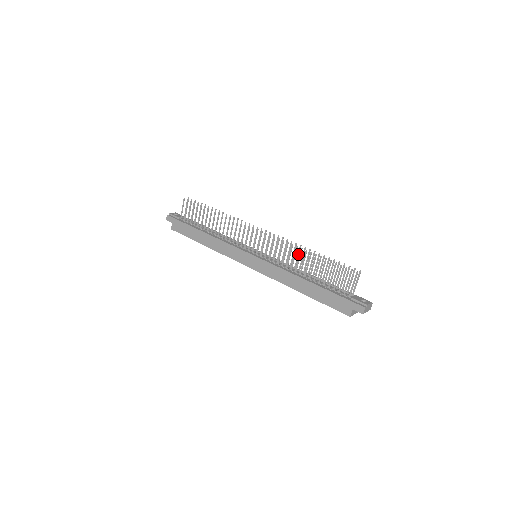
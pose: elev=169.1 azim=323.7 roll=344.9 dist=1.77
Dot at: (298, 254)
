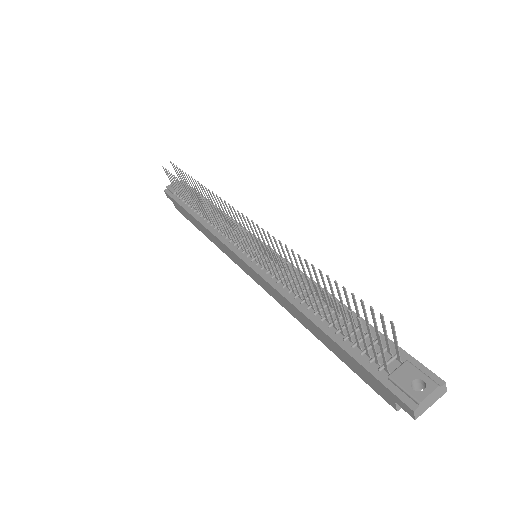
Dot at: (296, 264)
